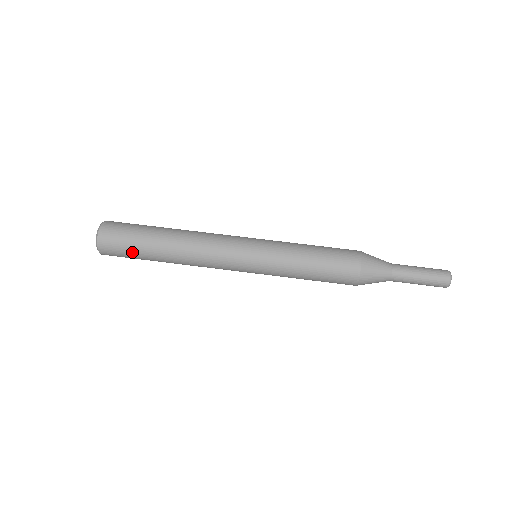
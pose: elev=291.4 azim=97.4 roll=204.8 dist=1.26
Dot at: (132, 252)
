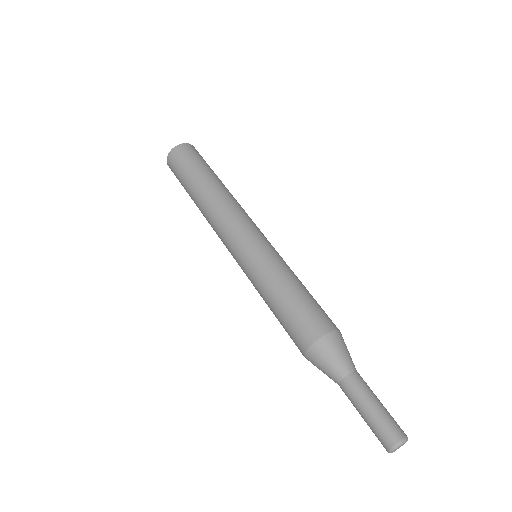
Dot at: (181, 180)
